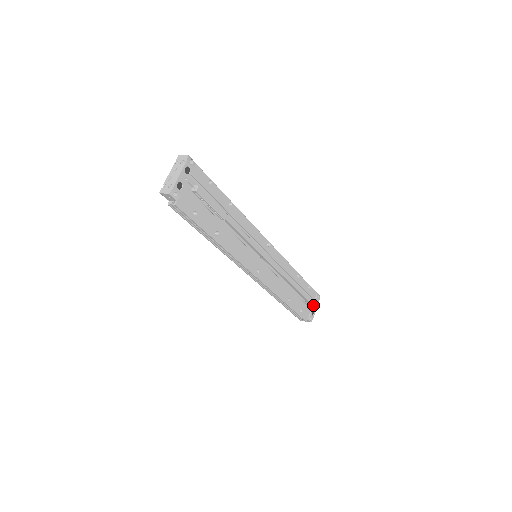
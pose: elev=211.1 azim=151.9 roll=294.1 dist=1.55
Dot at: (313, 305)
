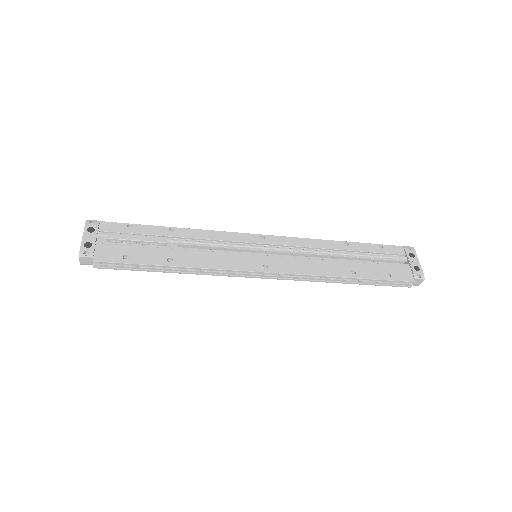
Dot at: (408, 260)
